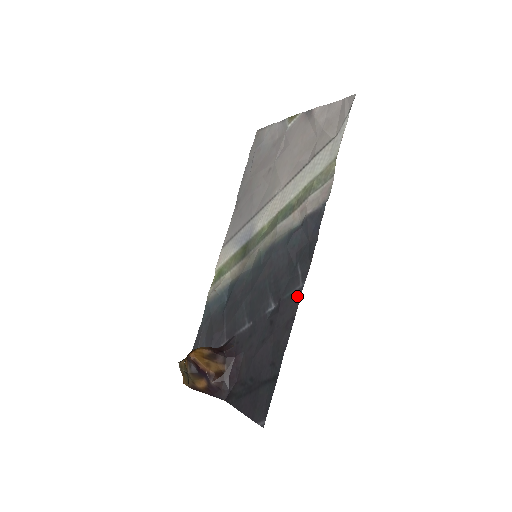
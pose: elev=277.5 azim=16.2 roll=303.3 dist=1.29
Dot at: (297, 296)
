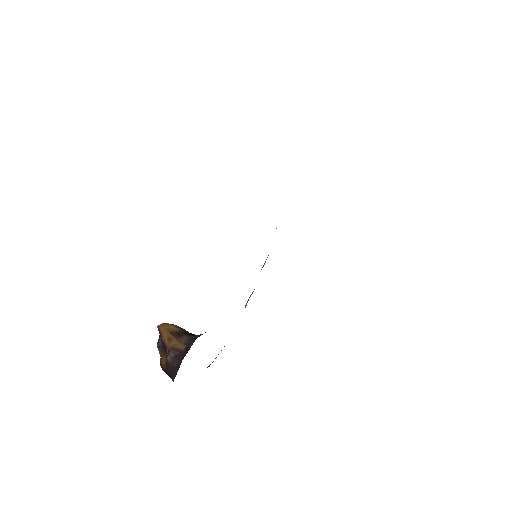
Dot at: occluded
